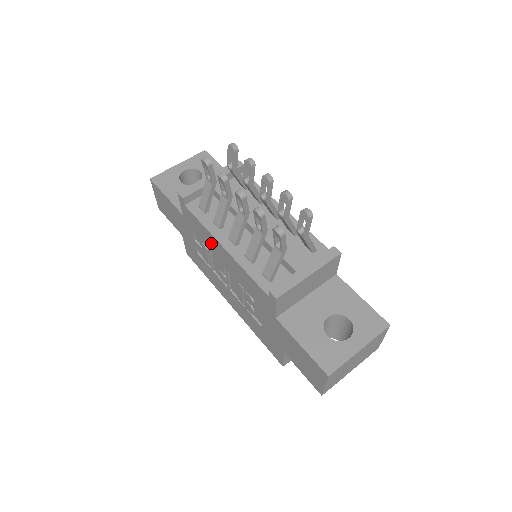
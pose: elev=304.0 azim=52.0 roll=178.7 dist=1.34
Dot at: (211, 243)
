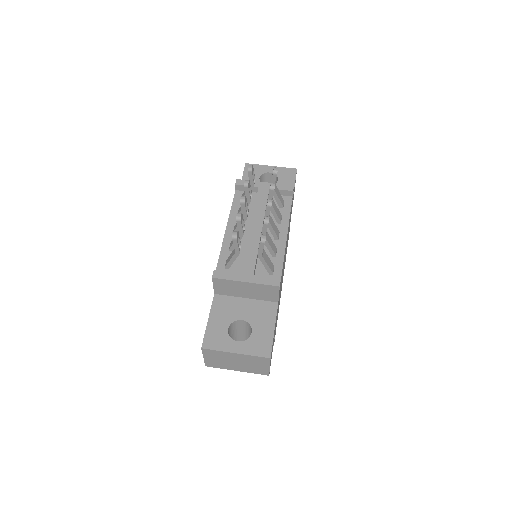
Dot at: occluded
